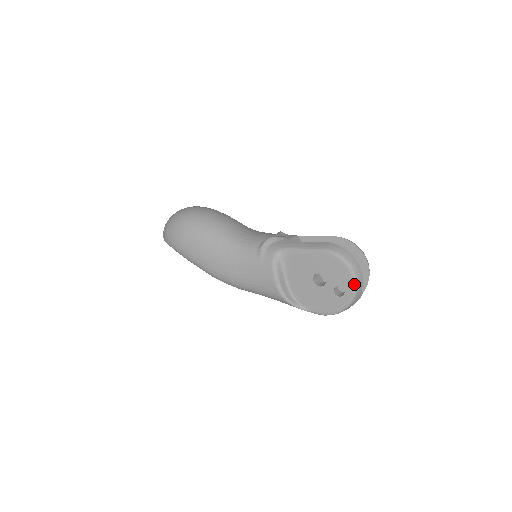
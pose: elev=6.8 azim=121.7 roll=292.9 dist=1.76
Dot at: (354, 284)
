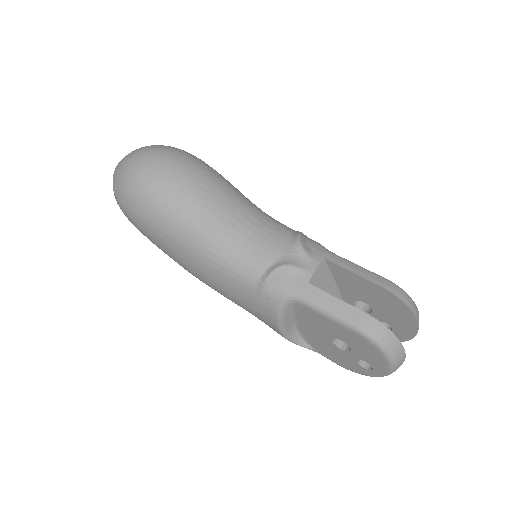
Dot at: (389, 372)
